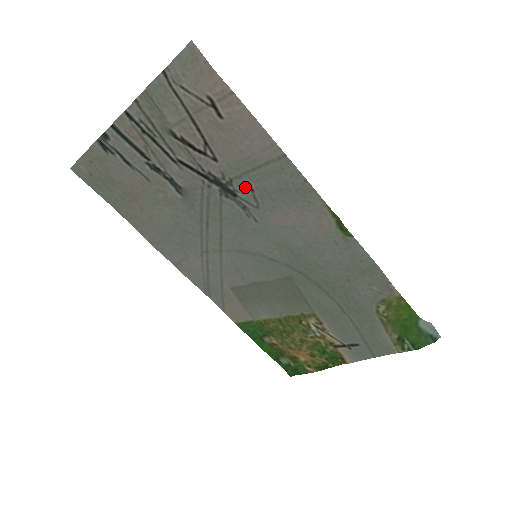
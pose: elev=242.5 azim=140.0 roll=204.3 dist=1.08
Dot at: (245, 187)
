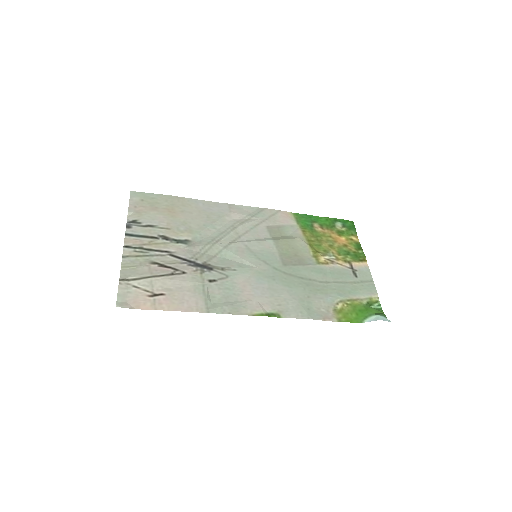
Dot at: (211, 278)
